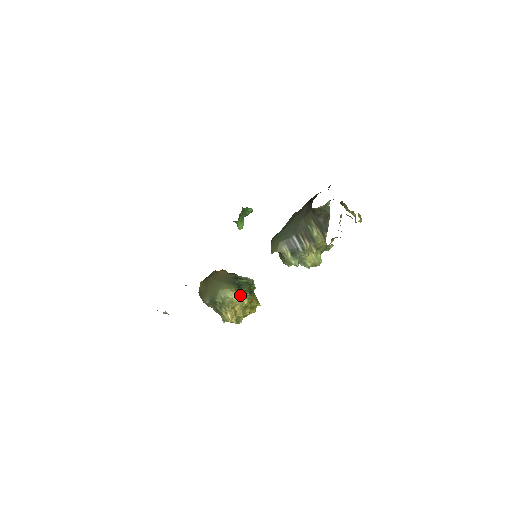
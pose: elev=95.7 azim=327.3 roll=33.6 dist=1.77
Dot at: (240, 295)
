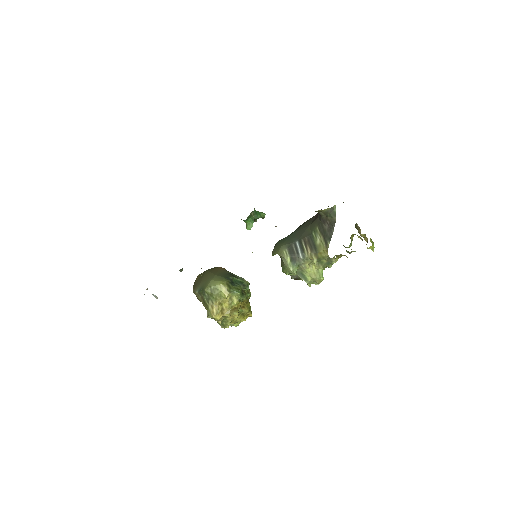
Dot at: (230, 291)
